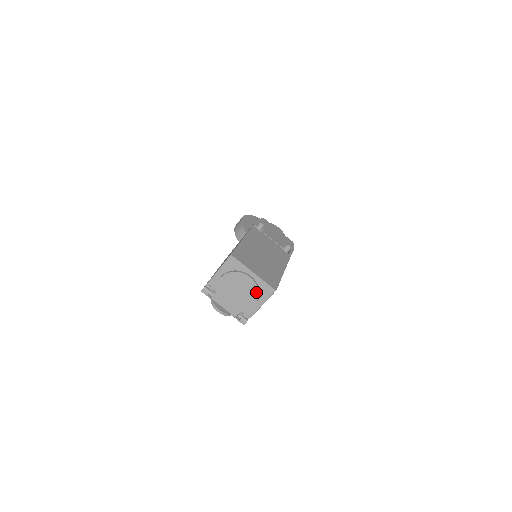
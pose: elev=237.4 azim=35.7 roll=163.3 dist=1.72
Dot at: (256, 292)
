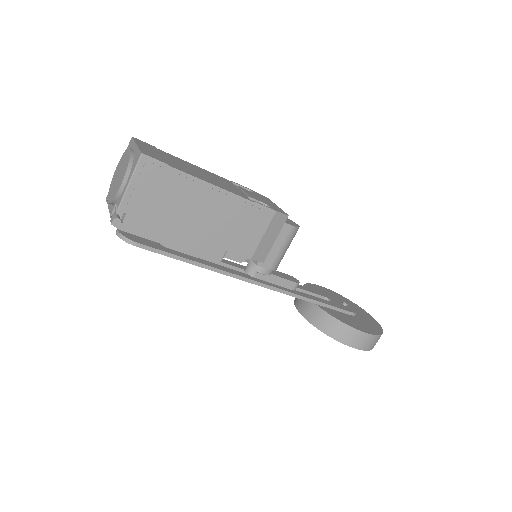
Dot at: (127, 164)
